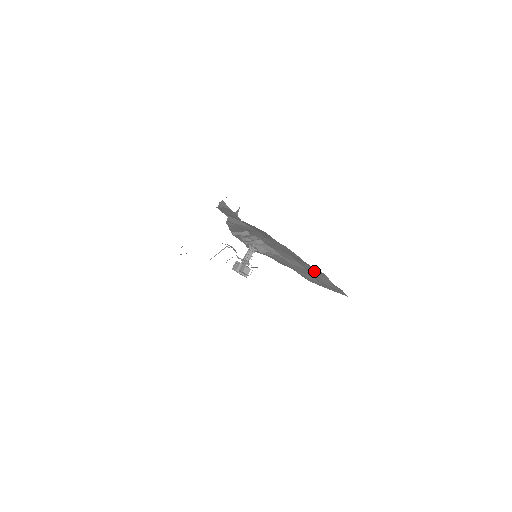
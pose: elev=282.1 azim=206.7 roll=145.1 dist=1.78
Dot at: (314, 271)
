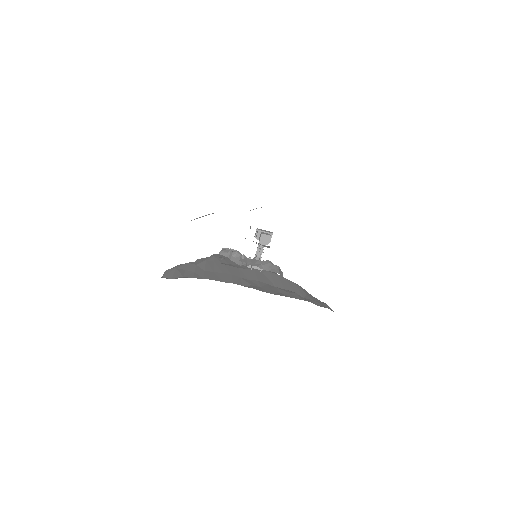
Dot at: occluded
